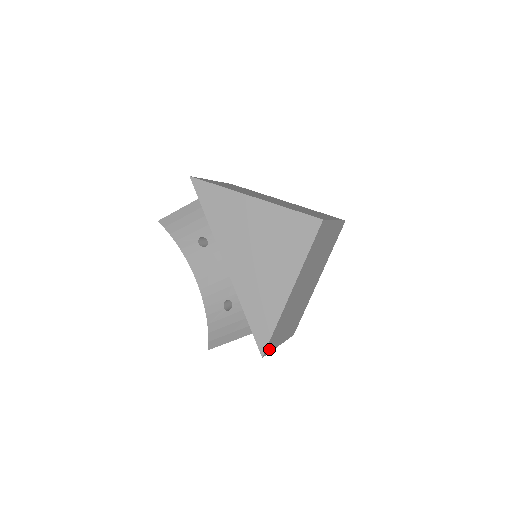
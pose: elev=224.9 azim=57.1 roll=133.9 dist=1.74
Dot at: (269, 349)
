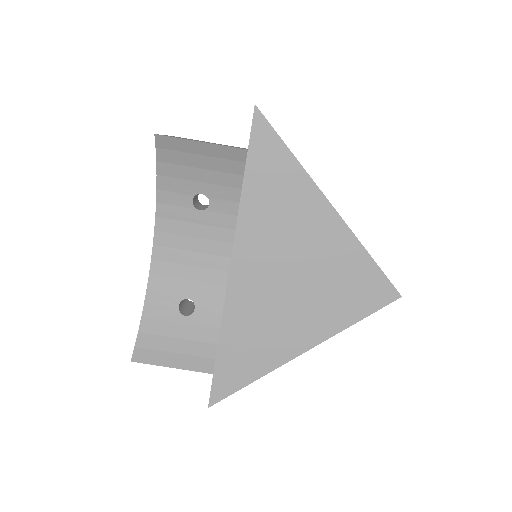
Dot at: occluded
